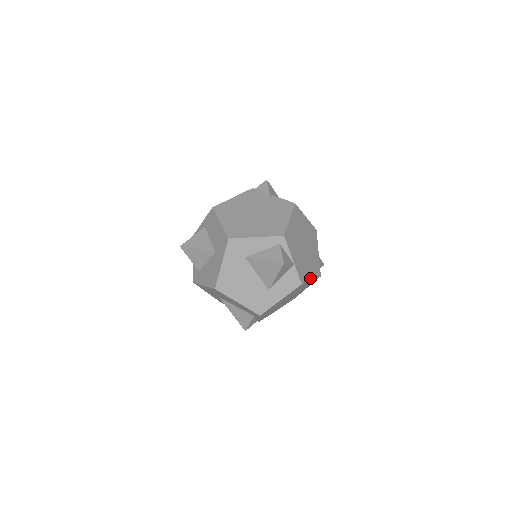
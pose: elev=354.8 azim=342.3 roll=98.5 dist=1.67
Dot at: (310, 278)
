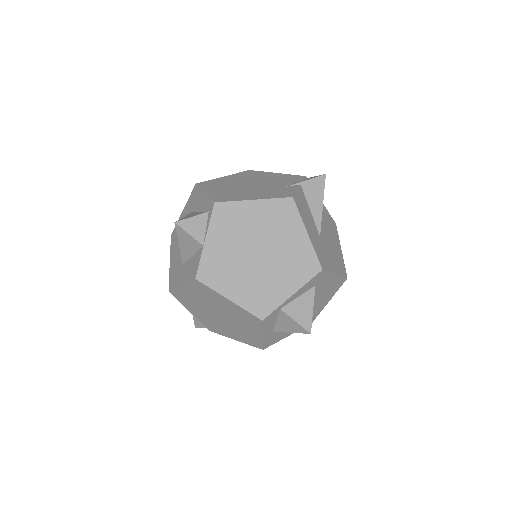
Dot at: (227, 294)
